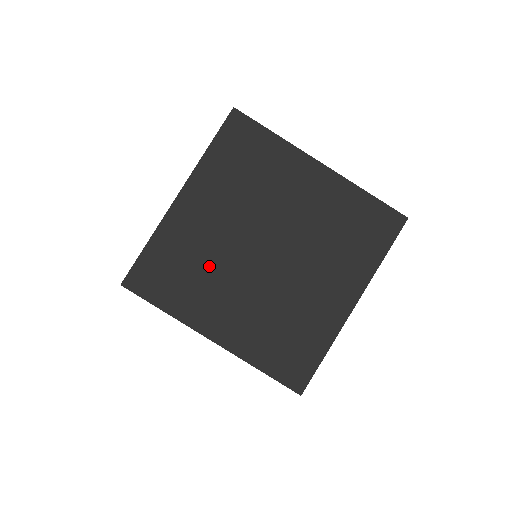
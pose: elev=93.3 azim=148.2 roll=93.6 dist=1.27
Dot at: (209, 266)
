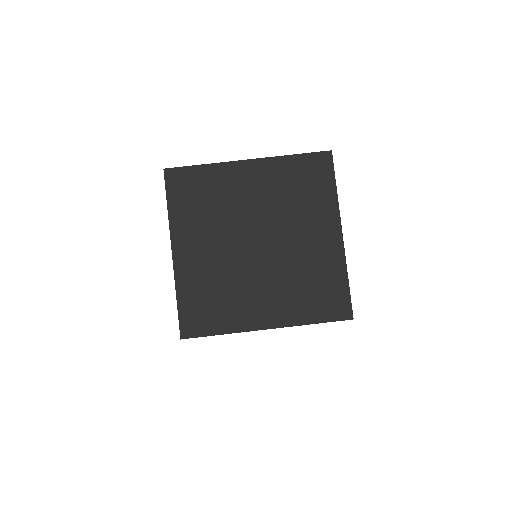
Dot at: (228, 282)
